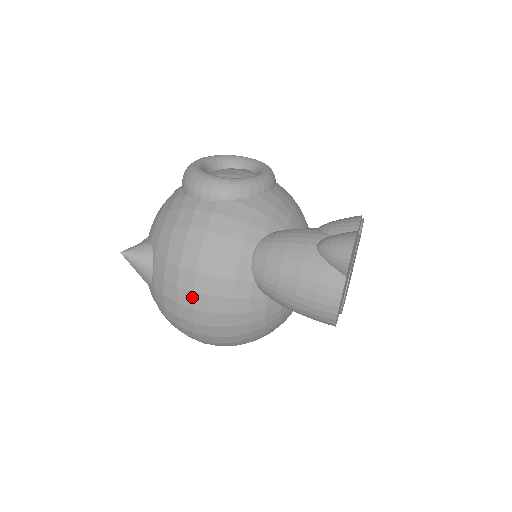
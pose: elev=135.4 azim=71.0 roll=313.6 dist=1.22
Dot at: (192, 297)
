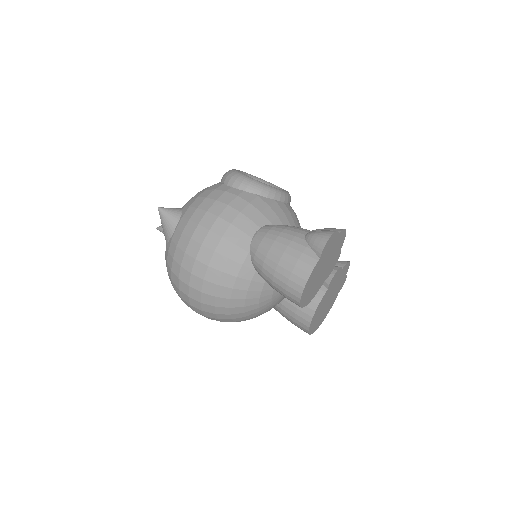
Dot at: (199, 249)
